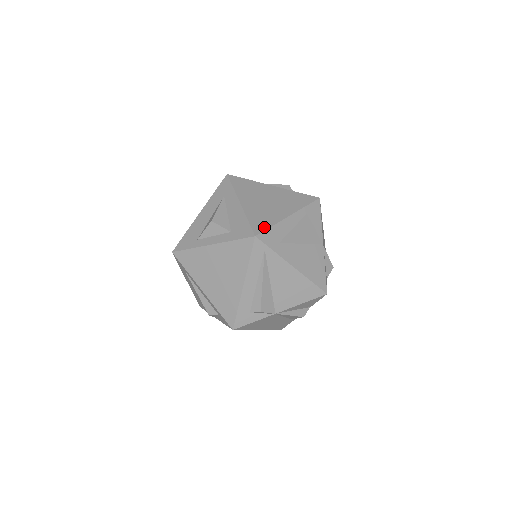
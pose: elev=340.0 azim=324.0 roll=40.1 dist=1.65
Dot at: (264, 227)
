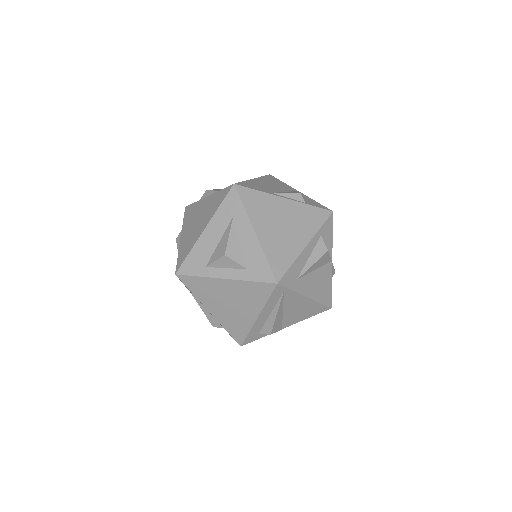
Dot at: (284, 268)
